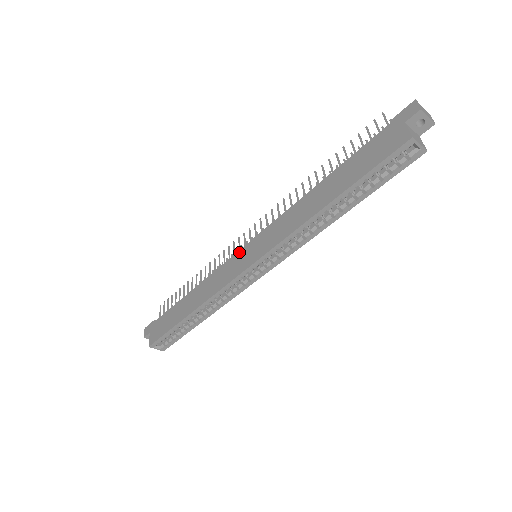
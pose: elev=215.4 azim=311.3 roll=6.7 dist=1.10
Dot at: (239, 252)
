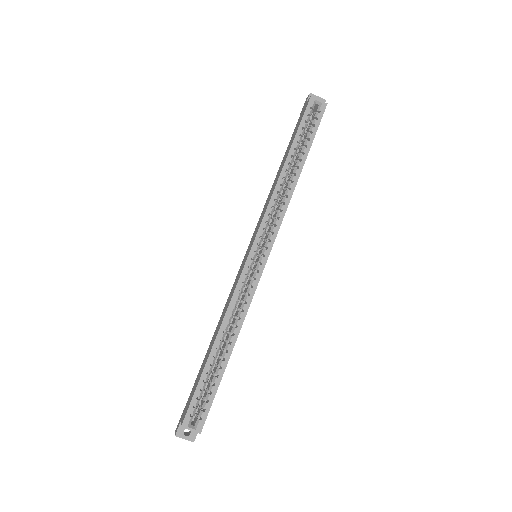
Dot at: (241, 264)
